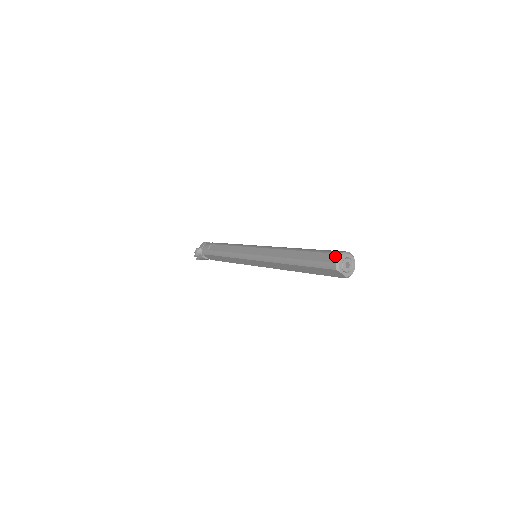
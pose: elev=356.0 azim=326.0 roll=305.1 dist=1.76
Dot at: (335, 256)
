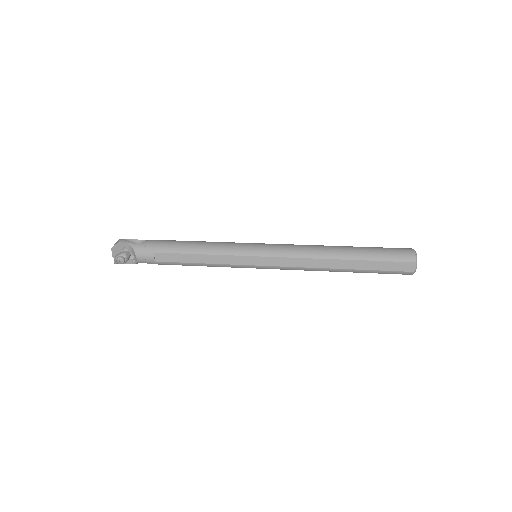
Dot at: (409, 265)
